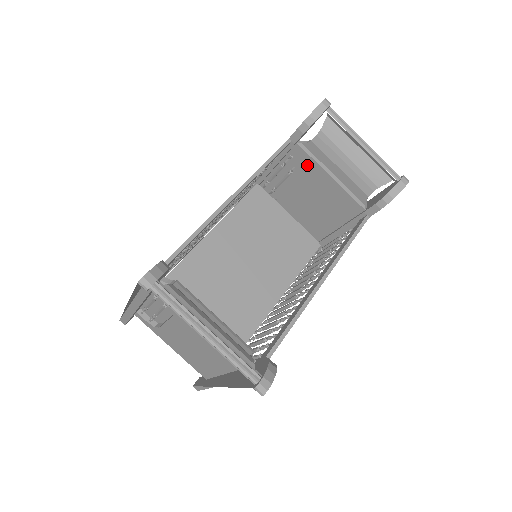
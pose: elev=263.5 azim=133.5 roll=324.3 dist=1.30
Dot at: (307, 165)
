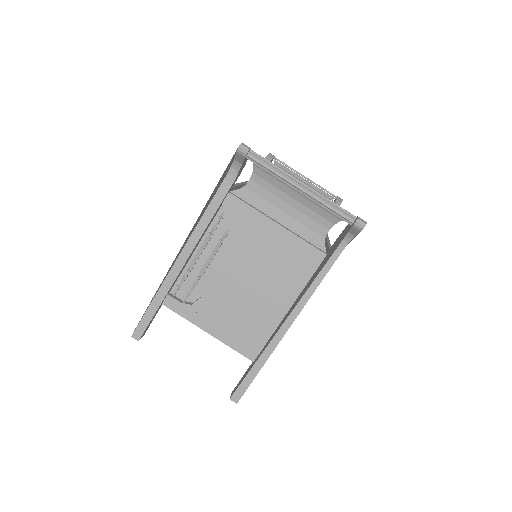
Dot at: occluded
